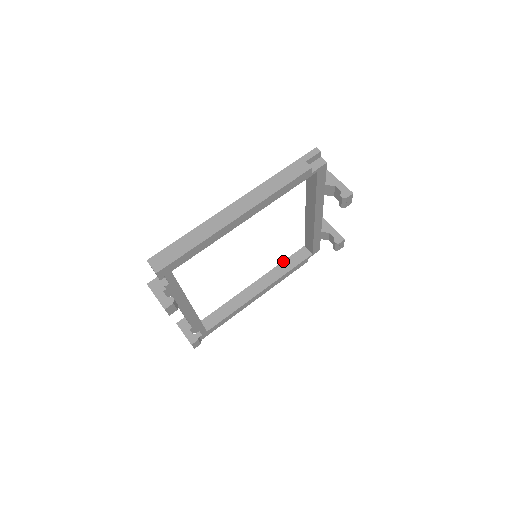
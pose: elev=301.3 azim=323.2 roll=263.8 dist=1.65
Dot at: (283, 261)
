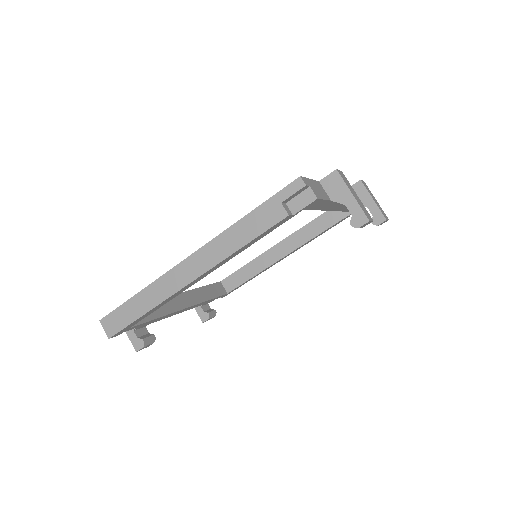
Dot at: (315, 218)
